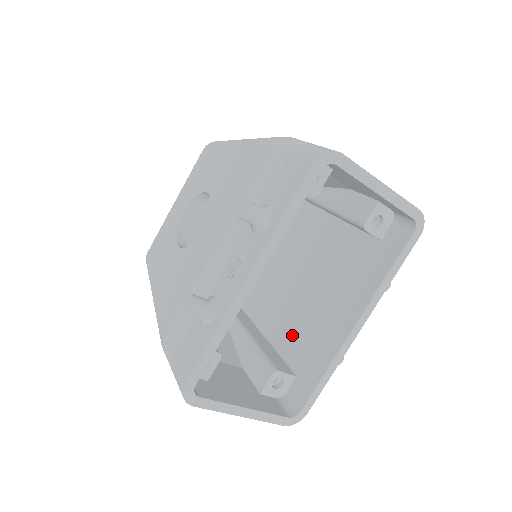
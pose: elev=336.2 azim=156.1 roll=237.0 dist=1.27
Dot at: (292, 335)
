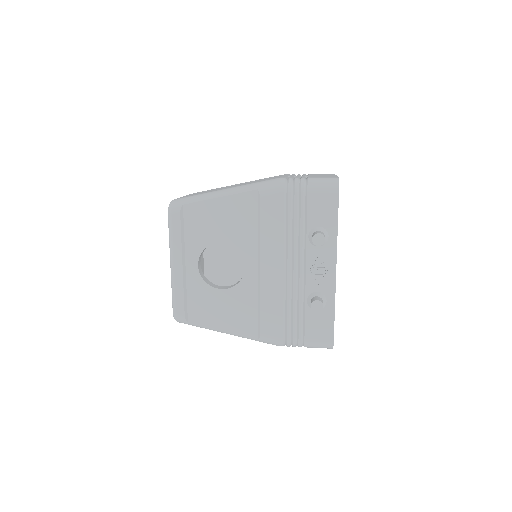
Dot at: occluded
